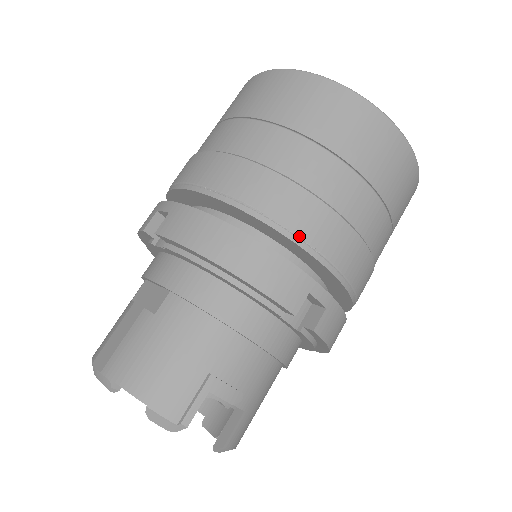
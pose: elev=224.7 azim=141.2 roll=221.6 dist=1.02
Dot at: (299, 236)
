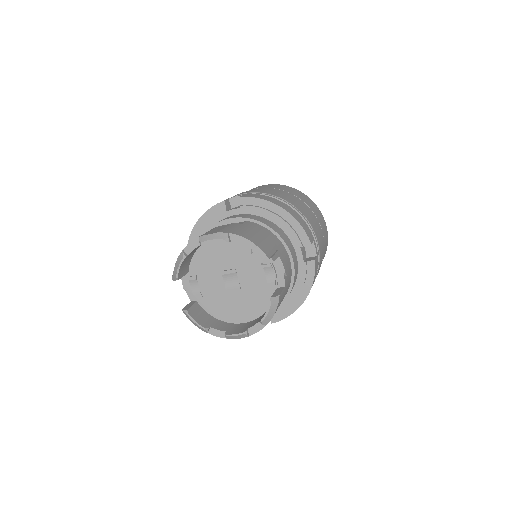
Dot at: (307, 219)
